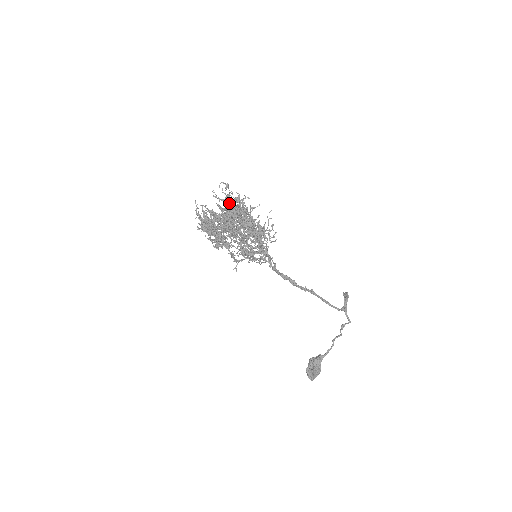
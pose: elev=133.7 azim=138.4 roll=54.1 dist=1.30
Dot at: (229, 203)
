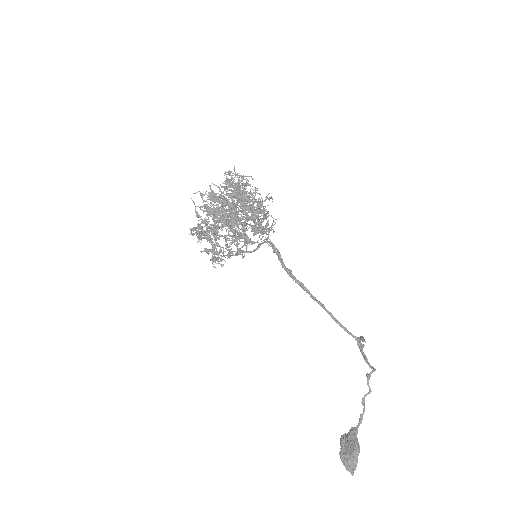
Dot at: occluded
